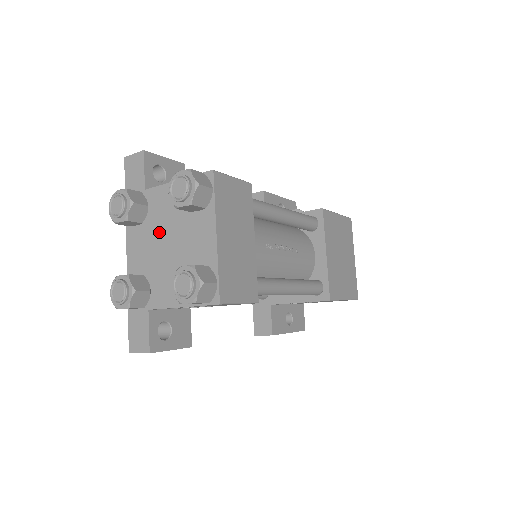
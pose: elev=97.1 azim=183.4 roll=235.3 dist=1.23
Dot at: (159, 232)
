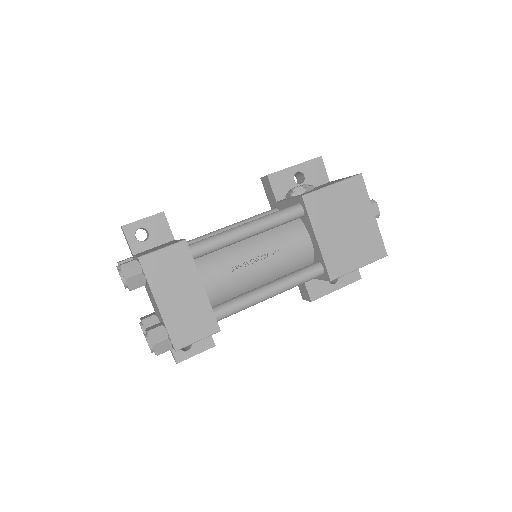
Dot at: (147, 288)
